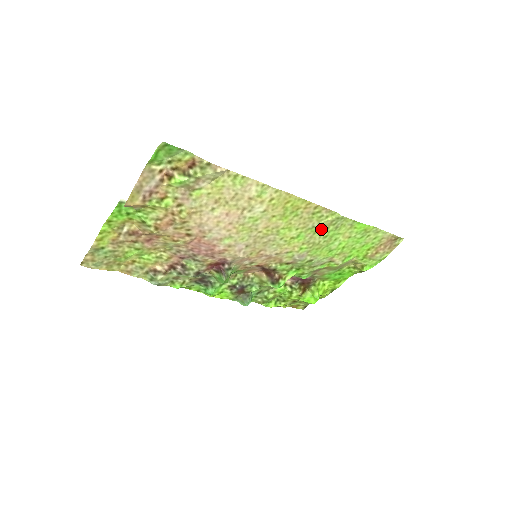
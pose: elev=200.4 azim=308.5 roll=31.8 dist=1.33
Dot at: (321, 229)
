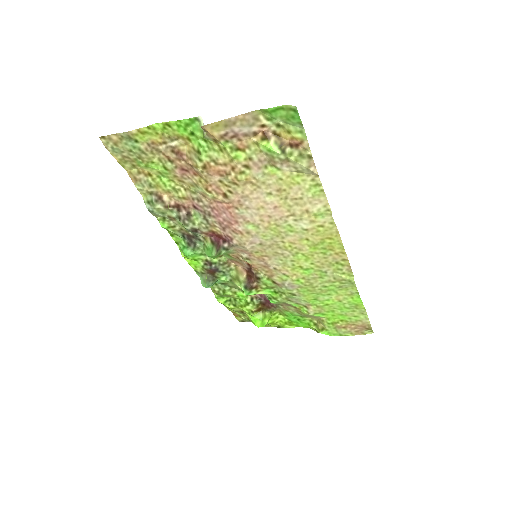
Dot at: (329, 278)
